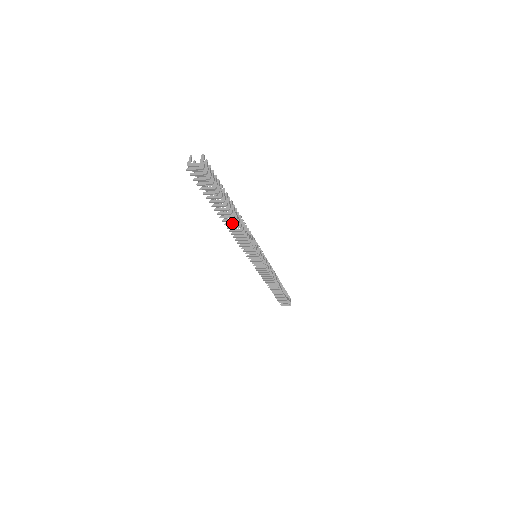
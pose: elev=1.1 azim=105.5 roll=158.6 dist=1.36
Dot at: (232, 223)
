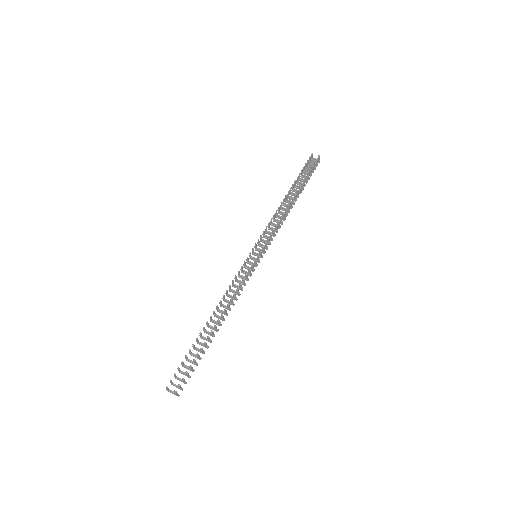
Dot at: occluded
